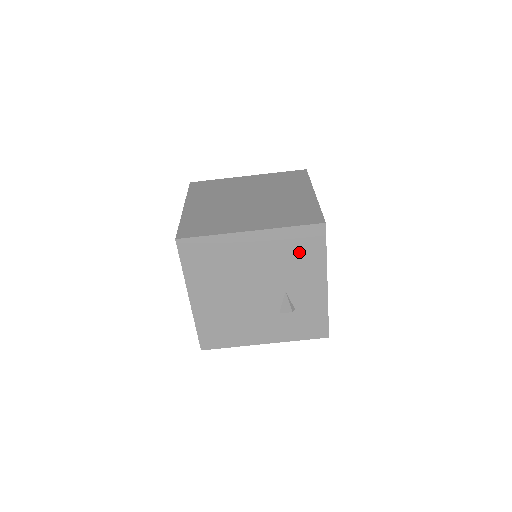
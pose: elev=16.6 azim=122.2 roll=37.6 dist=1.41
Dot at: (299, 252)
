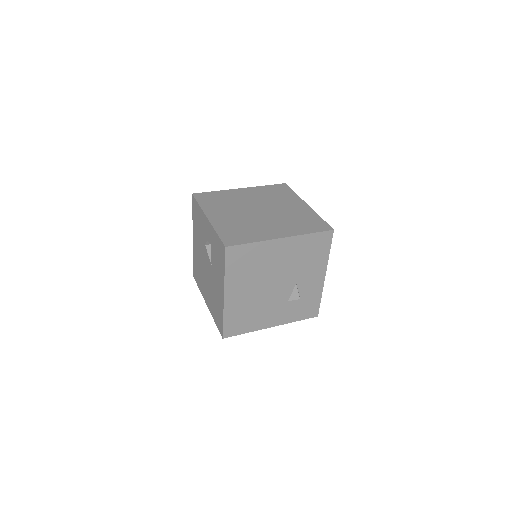
Dot at: (312, 252)
